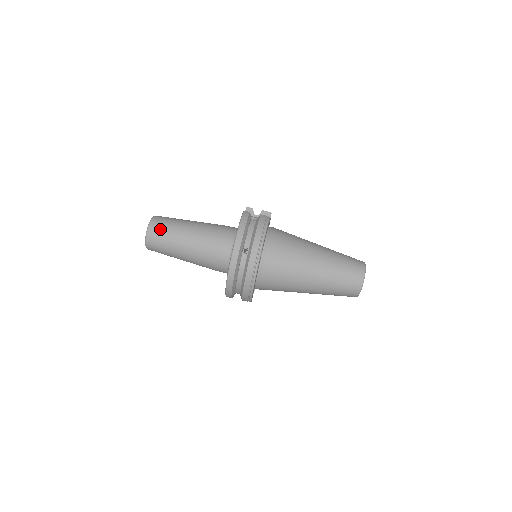
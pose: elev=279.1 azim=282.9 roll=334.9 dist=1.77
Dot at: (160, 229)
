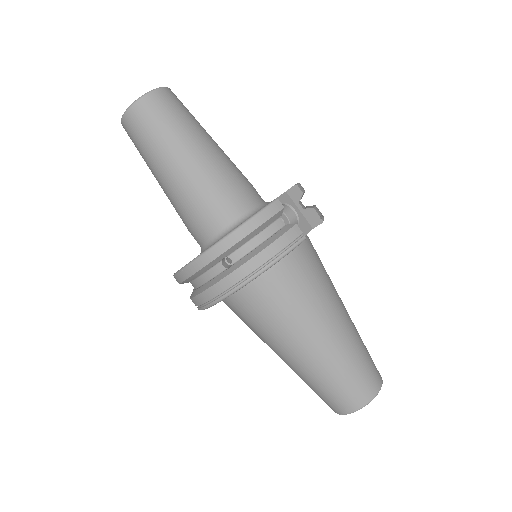
Dot at: (149, 119)
